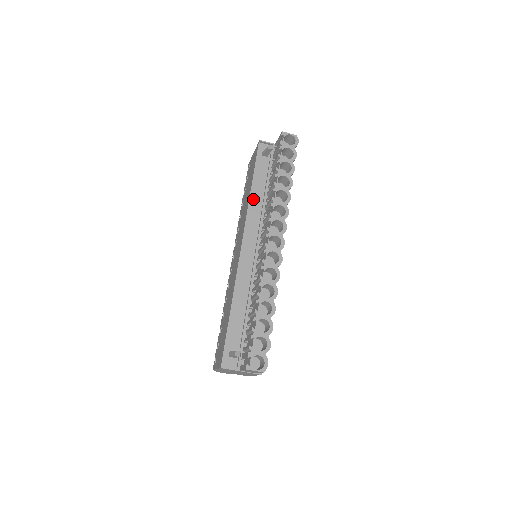
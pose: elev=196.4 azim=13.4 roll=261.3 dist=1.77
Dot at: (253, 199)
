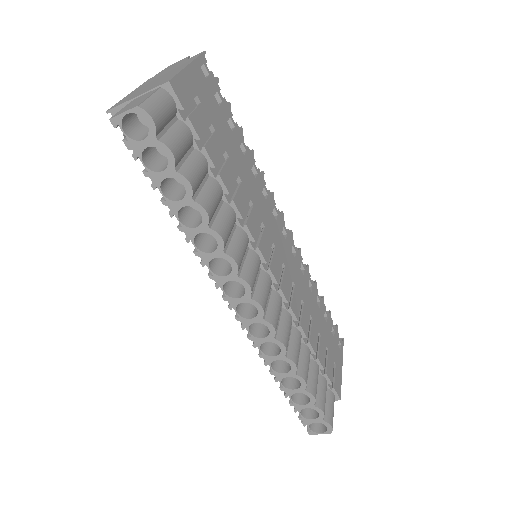
Dot at: occluded
